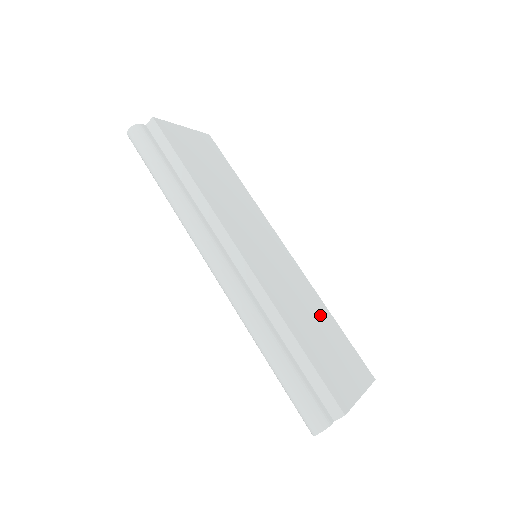
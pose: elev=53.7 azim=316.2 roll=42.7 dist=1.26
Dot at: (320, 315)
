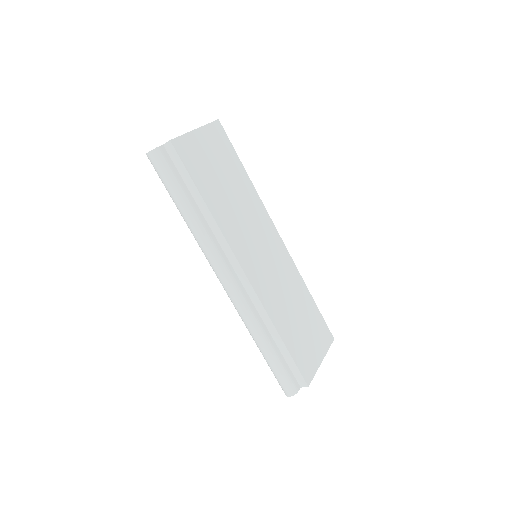
Dot at: (301, 300)
